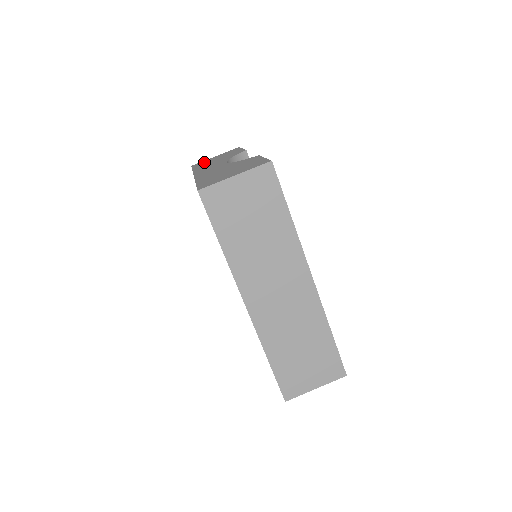
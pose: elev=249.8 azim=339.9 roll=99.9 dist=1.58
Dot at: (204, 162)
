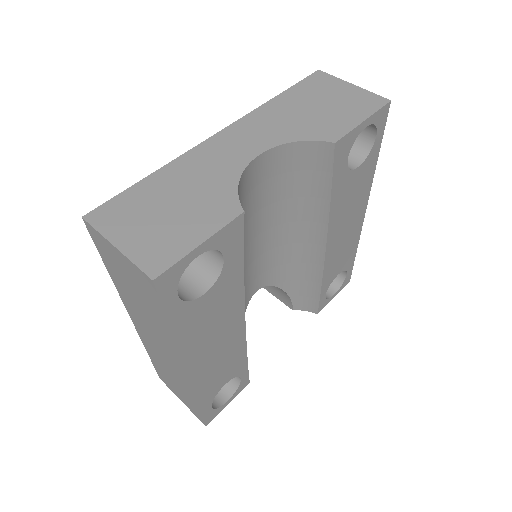
Dot at: (318, 87)
